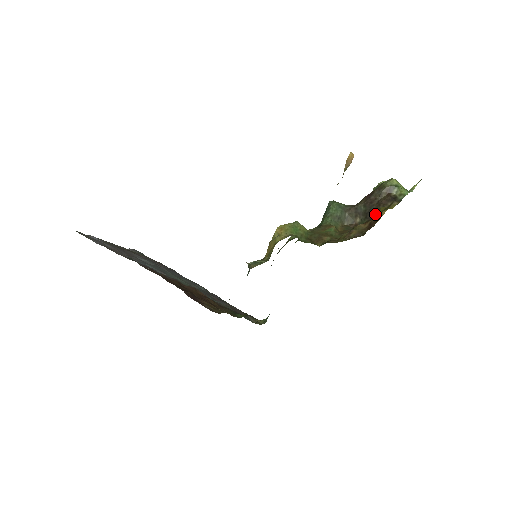
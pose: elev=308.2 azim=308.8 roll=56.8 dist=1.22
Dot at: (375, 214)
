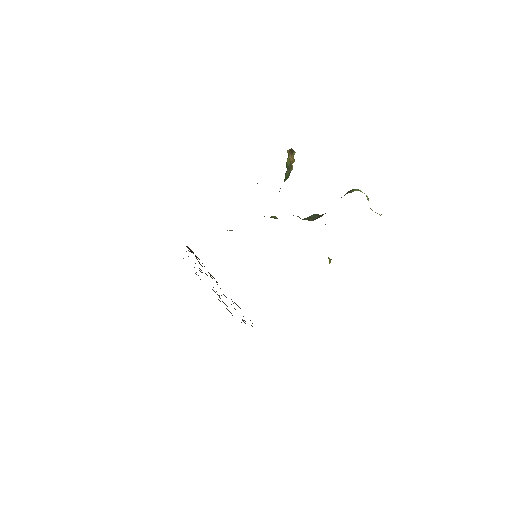
Dot at: occluded
